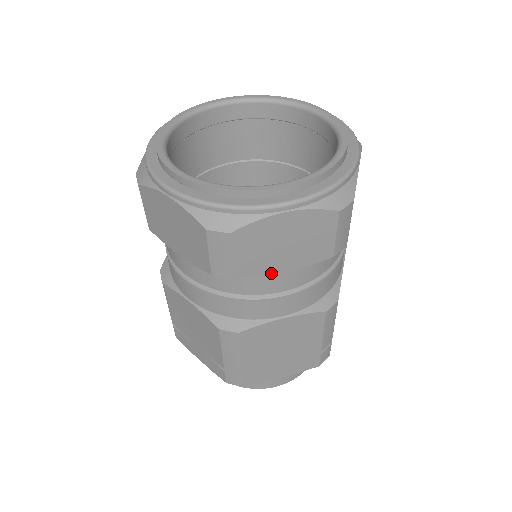
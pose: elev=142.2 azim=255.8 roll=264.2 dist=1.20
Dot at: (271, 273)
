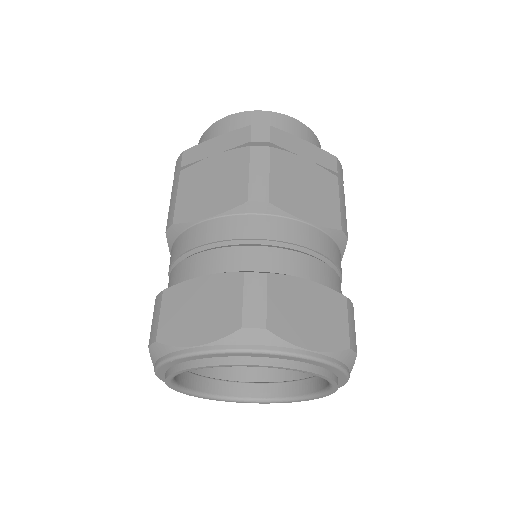
Dot at: occluded
